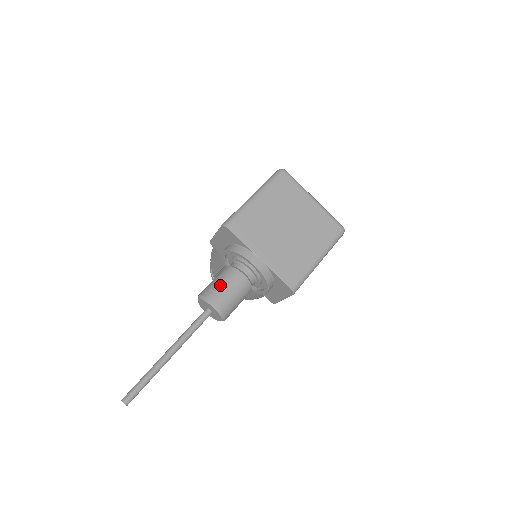
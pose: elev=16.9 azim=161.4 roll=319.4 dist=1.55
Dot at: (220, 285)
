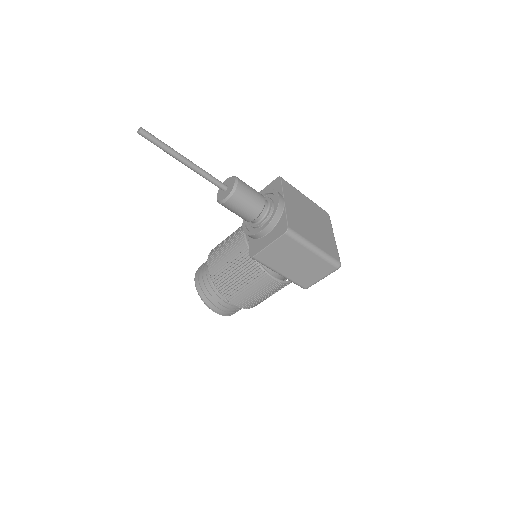
Dot at: (248, 185)
